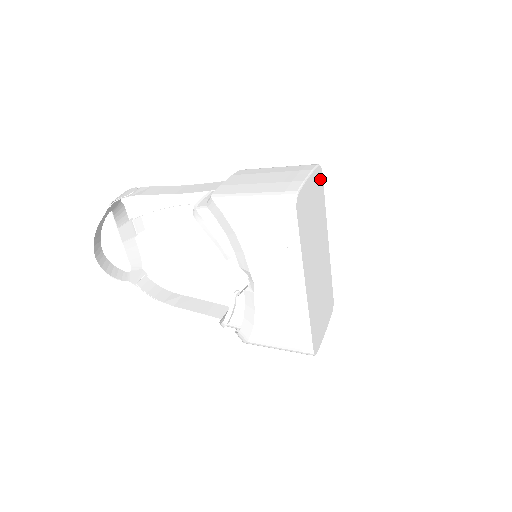
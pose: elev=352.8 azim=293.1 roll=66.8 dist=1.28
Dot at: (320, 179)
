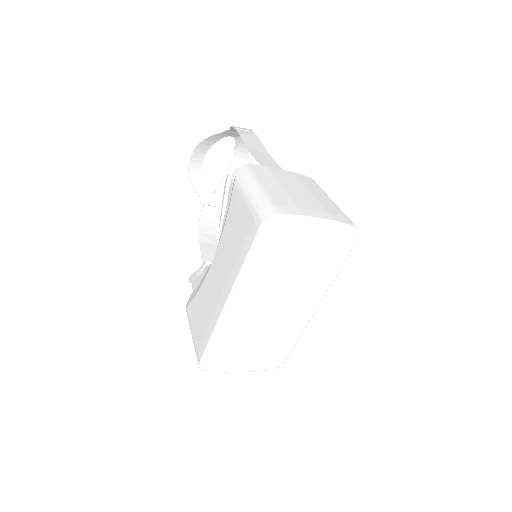
Dot at: (346, 241)
